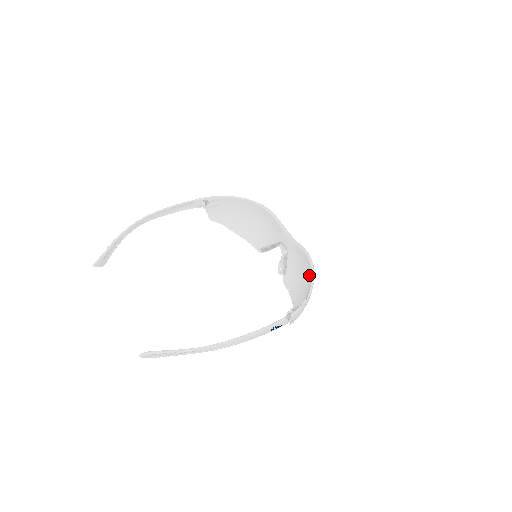
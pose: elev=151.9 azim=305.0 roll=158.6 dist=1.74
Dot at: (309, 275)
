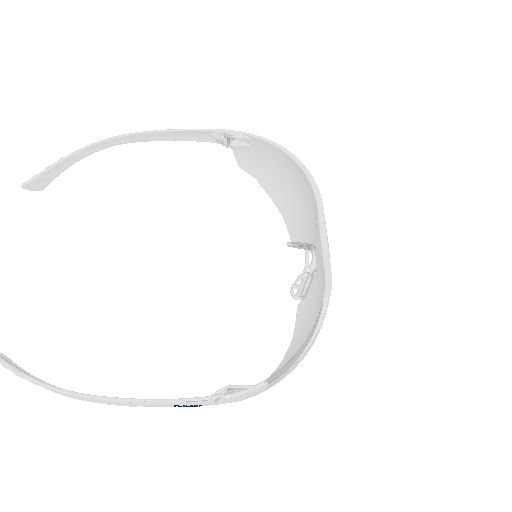
Dot at: occluded
